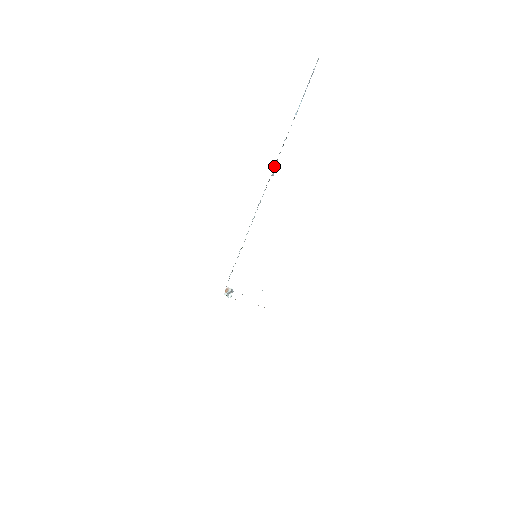
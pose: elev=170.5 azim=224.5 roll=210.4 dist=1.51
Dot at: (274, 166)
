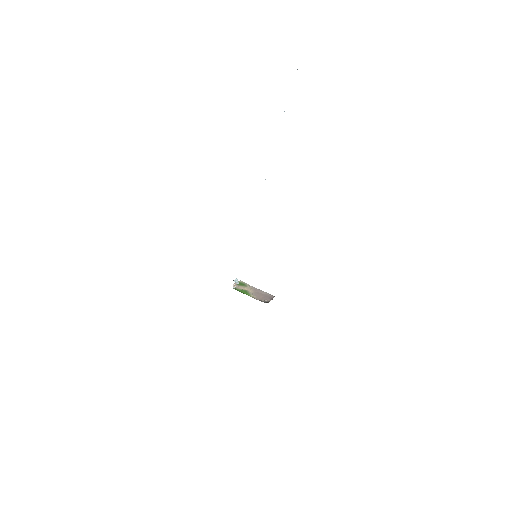
Dot at: occluded
